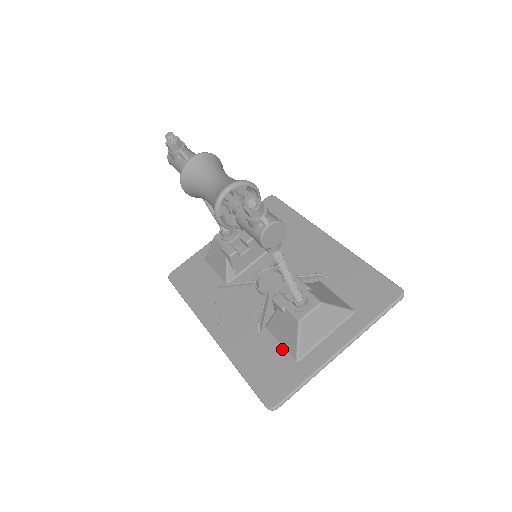
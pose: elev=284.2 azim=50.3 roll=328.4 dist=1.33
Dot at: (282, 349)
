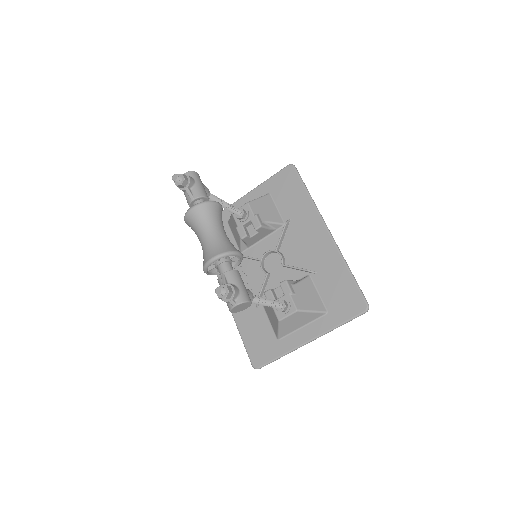
Dot at: (270, 326)
